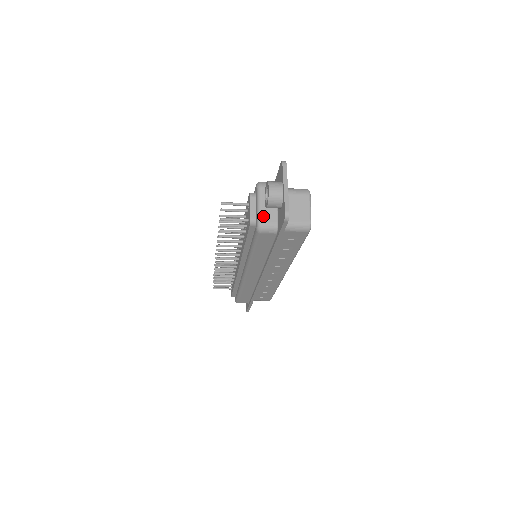
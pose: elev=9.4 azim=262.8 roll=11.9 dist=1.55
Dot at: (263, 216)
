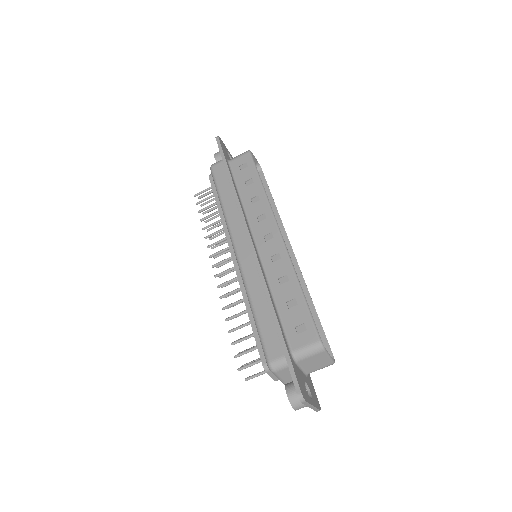
Dot at: occluded
